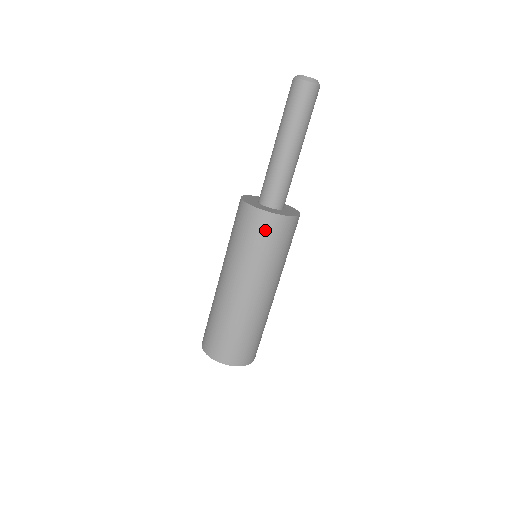
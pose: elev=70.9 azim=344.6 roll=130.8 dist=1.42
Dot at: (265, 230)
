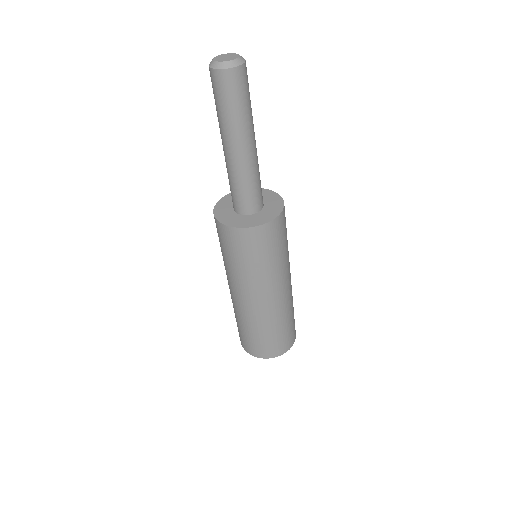
Dot at: (234, 244)
